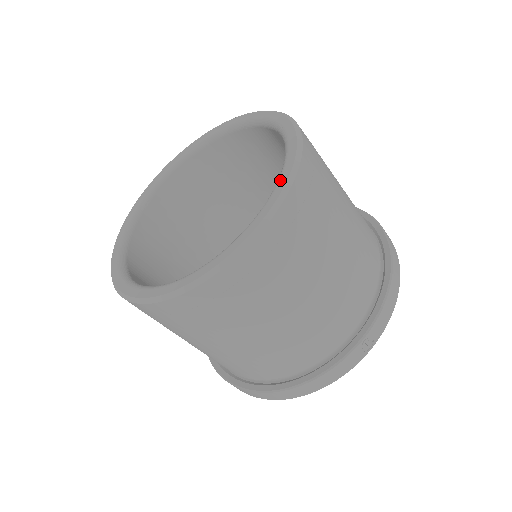
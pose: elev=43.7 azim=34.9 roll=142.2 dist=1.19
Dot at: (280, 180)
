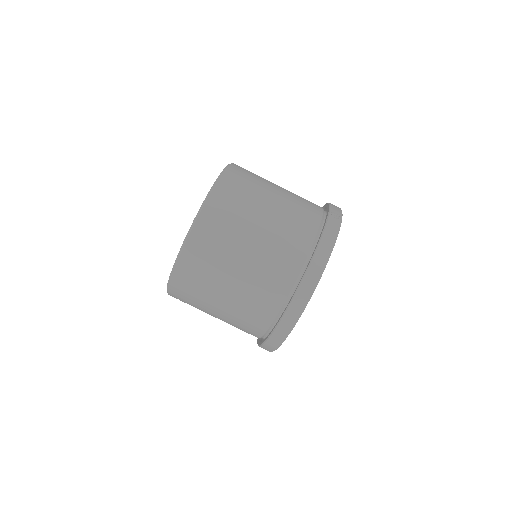
Dot at: occluded
